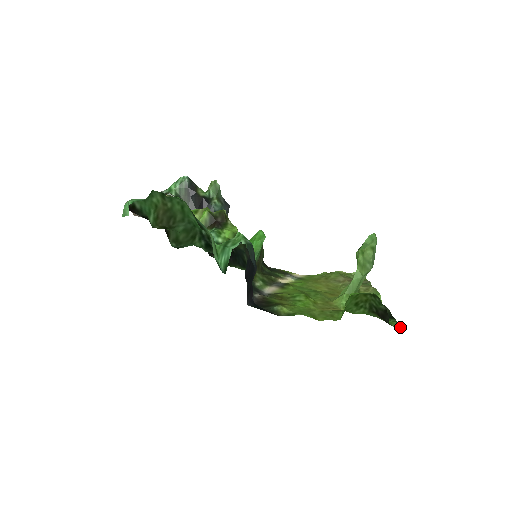
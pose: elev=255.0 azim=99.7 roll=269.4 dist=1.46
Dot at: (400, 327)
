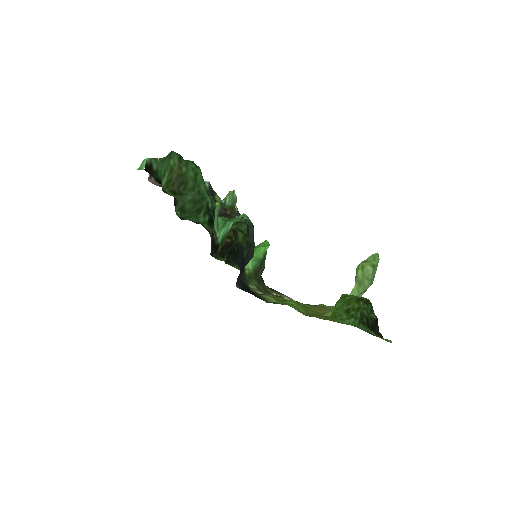
Dot at: occluded
